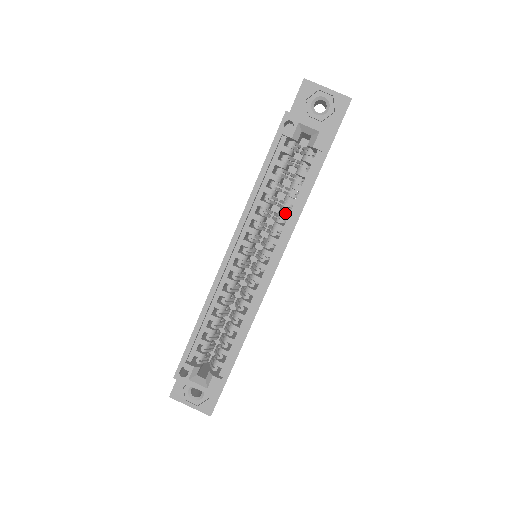
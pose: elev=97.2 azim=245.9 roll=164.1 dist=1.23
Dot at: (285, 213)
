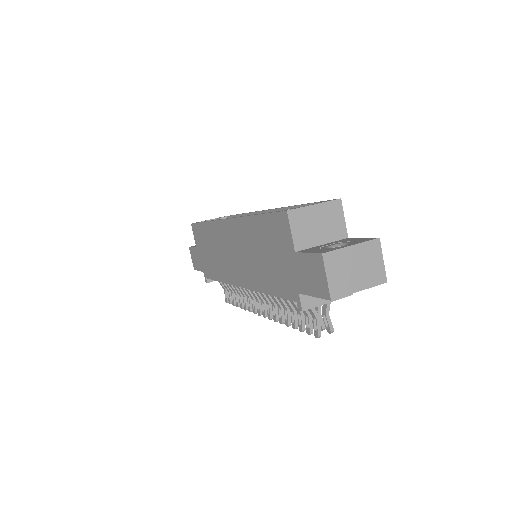
Dot at: occluded
